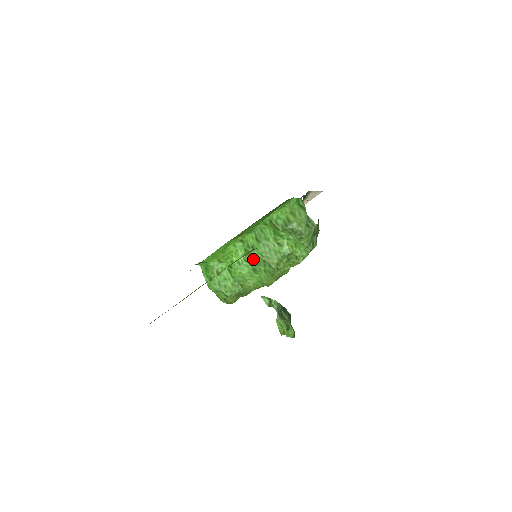
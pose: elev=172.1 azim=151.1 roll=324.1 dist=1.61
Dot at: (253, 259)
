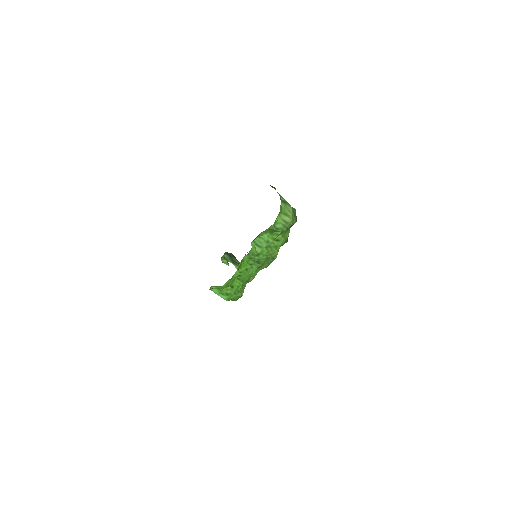
Dot at: (260, 262)
